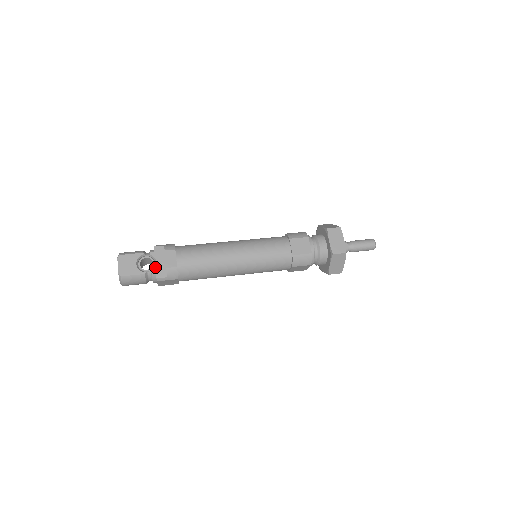
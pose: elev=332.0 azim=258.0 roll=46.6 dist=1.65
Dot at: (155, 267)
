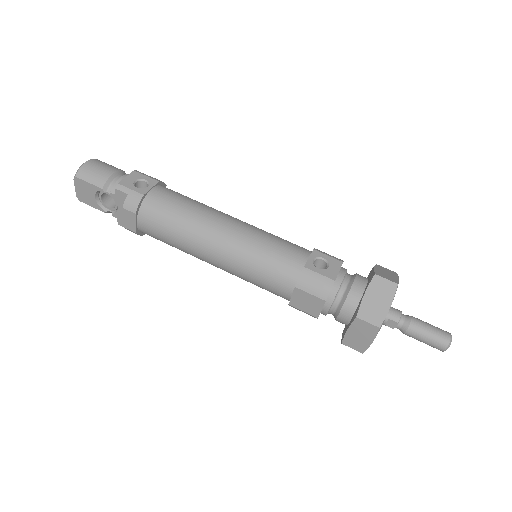
Dot at: (116, 212)
